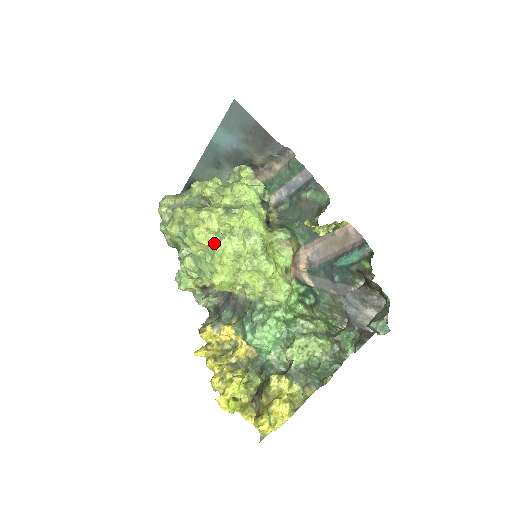
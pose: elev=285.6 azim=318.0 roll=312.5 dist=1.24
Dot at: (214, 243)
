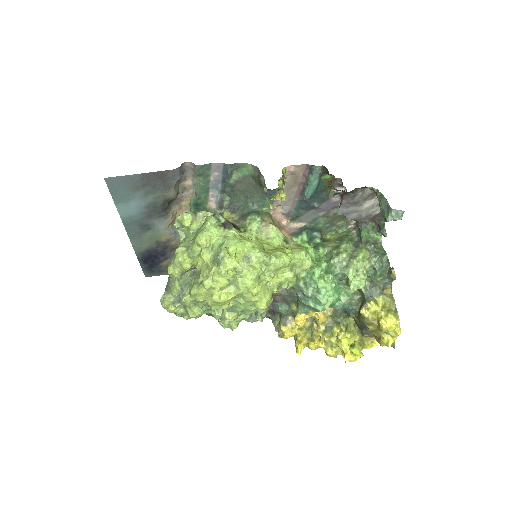
Dot at: (235, 291)
